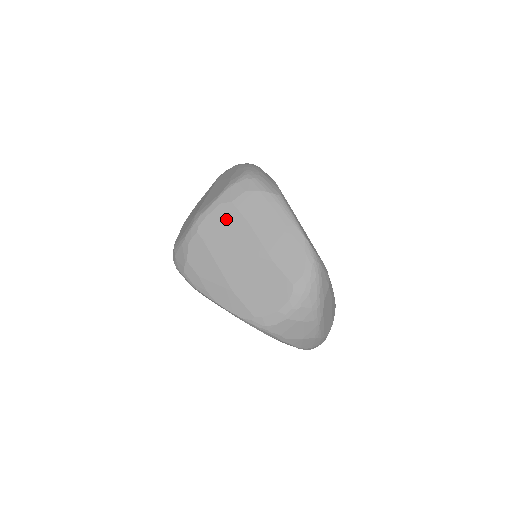
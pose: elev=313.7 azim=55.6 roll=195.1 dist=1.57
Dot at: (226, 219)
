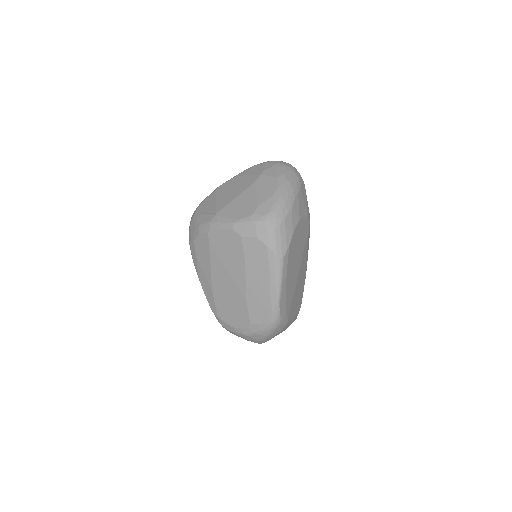
Dot at: (231, 244)
